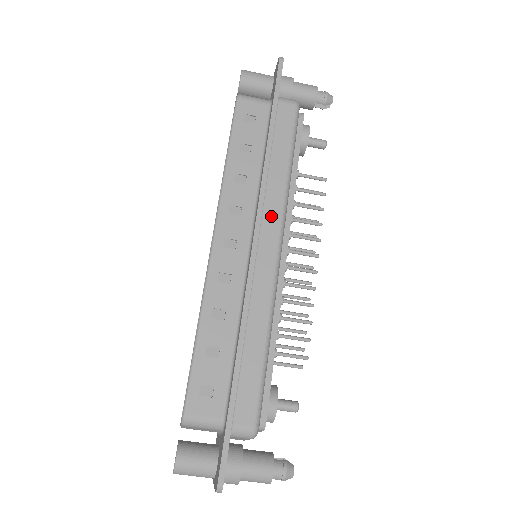
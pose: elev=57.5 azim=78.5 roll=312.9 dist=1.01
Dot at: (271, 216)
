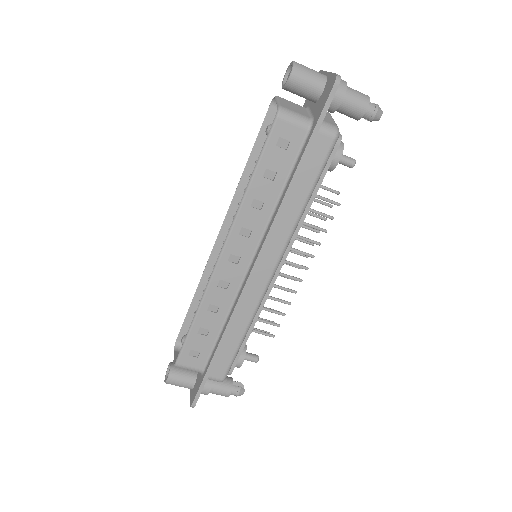
Dot at: (275, 245)
